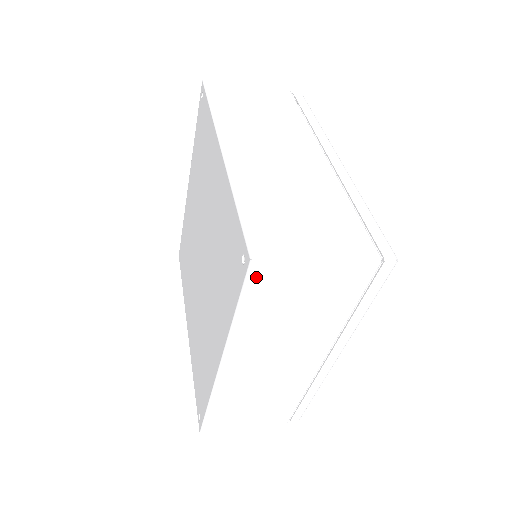
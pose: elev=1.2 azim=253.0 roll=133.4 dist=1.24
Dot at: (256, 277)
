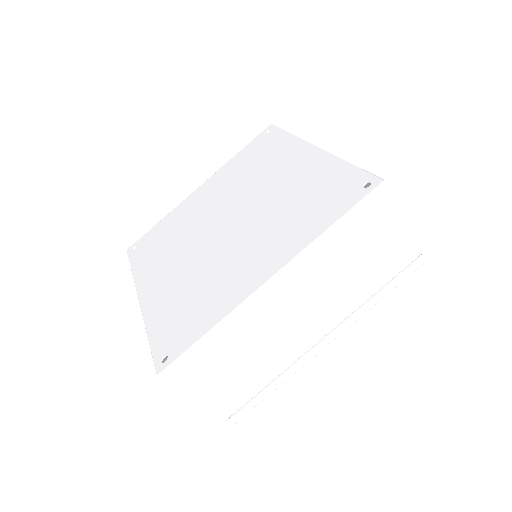
Dot at: (374, 199)
